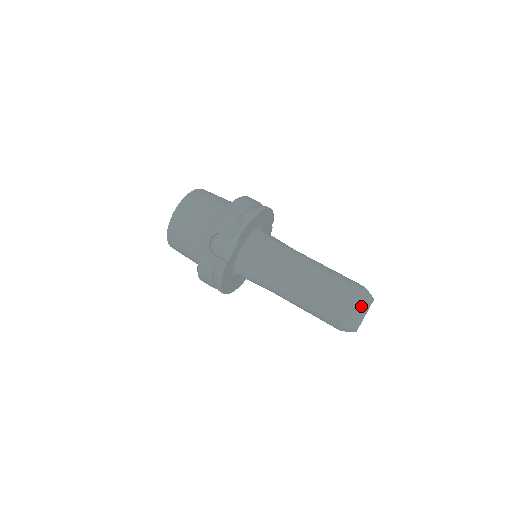
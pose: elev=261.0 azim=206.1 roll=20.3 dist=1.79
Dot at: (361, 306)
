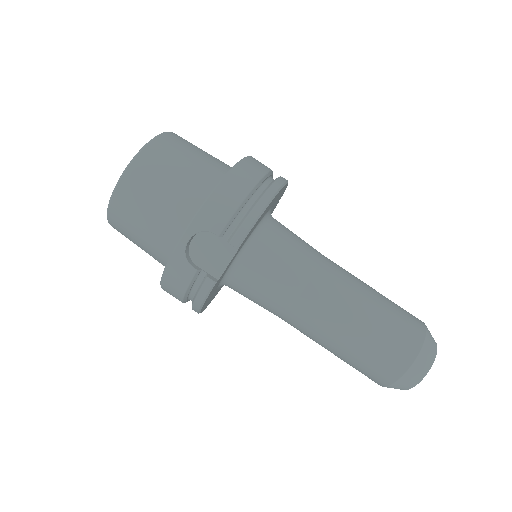
Dot at: (423, 362)
